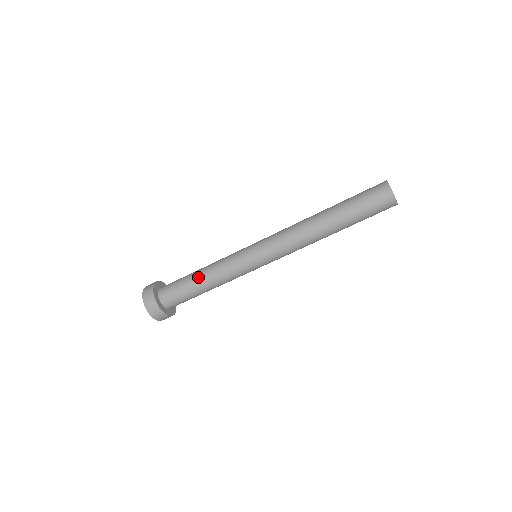
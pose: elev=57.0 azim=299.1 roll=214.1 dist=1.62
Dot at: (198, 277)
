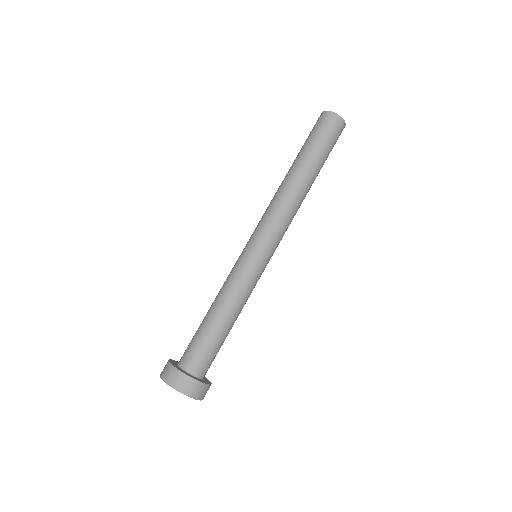
Dot at: (220, 319)
